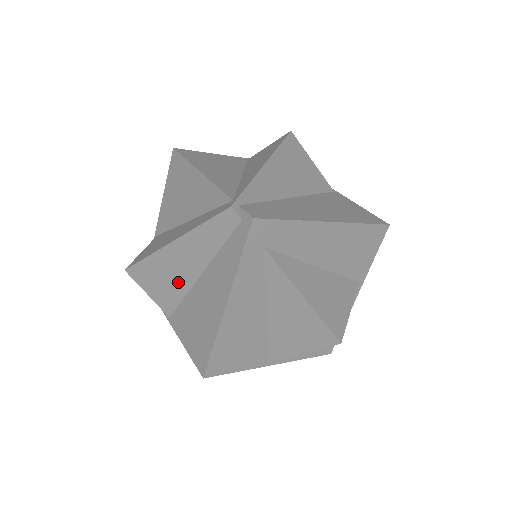
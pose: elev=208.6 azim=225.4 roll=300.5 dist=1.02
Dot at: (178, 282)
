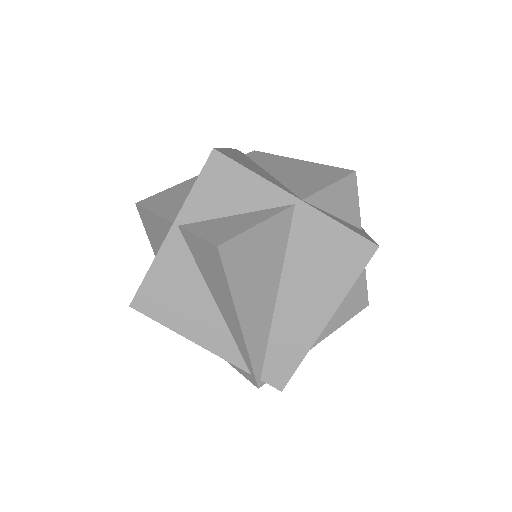
Dot at: occluded
